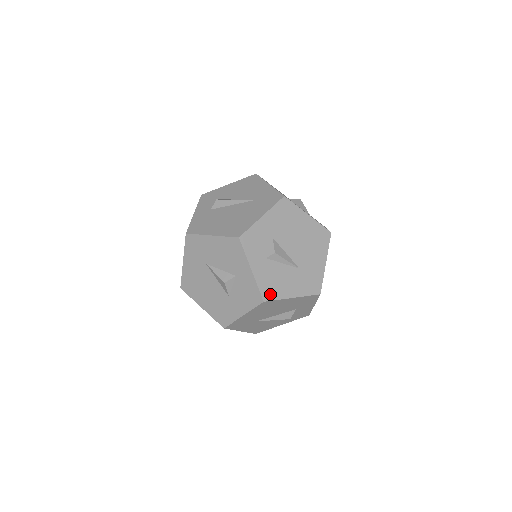
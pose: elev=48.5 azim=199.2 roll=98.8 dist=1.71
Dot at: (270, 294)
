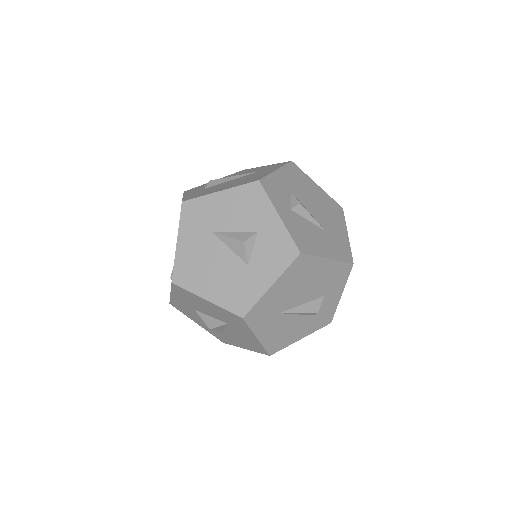
Dot at: (305, 247)
